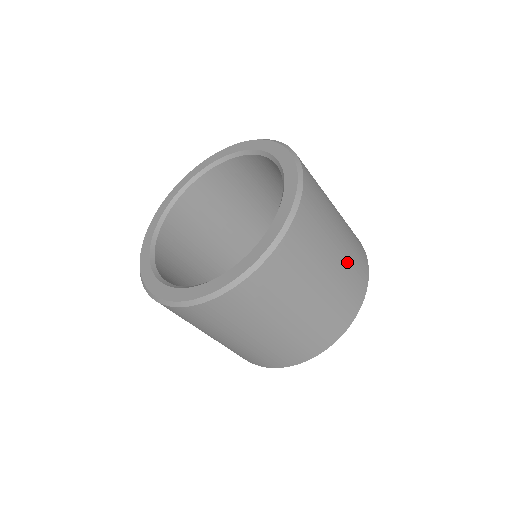
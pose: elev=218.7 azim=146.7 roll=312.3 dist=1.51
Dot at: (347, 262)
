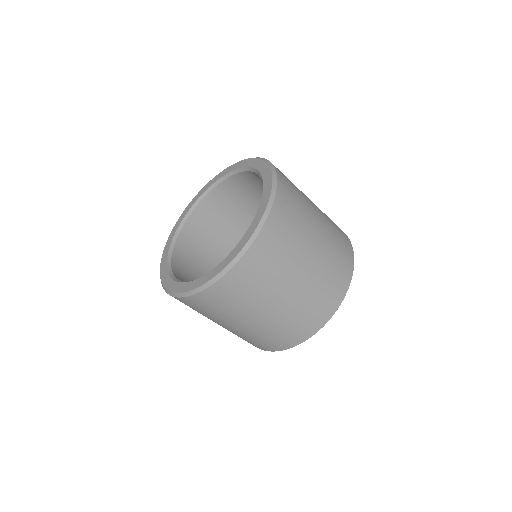
Dot at: (286, 315)
